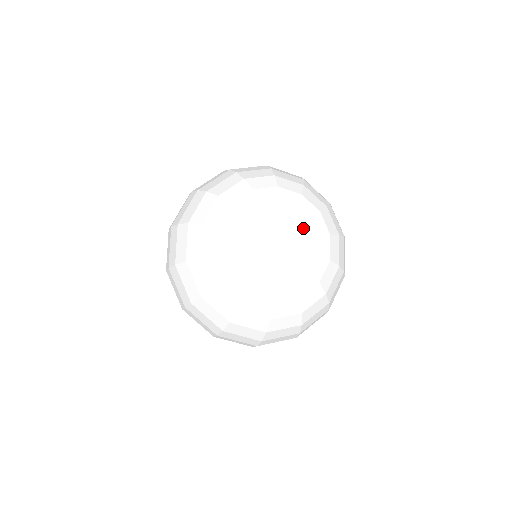
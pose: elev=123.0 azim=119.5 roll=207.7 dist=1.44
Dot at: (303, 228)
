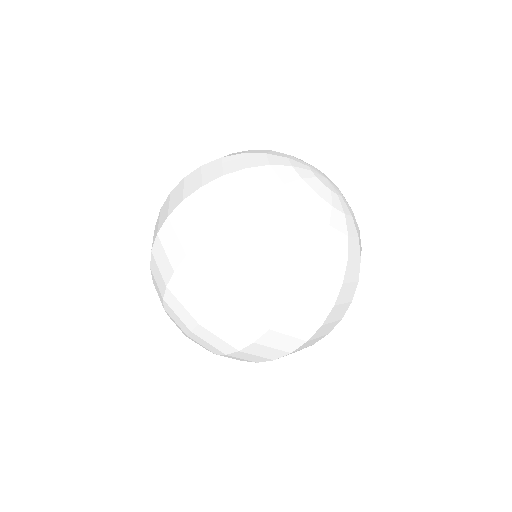
Dot at: occluded
